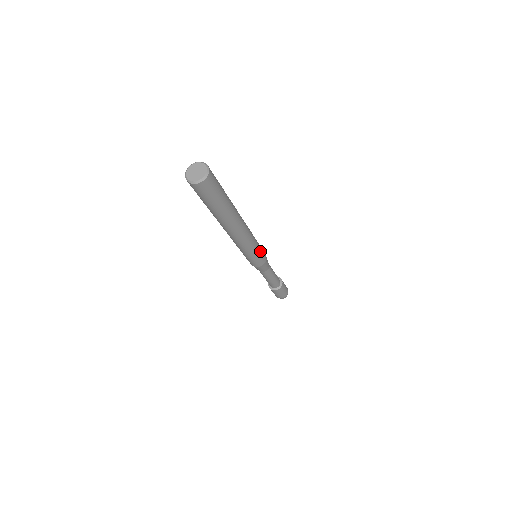
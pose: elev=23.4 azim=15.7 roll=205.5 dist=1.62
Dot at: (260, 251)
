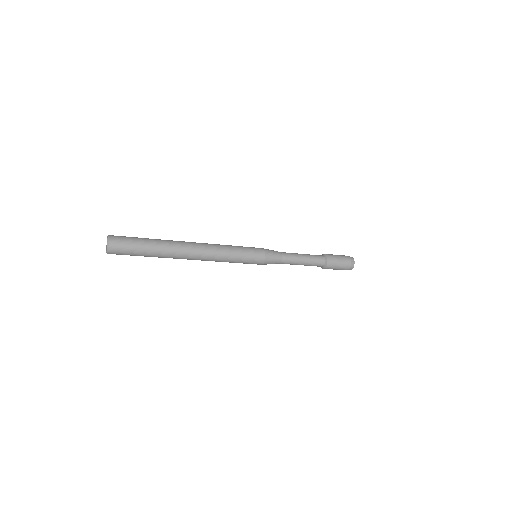
Dot at: (245, 250)
